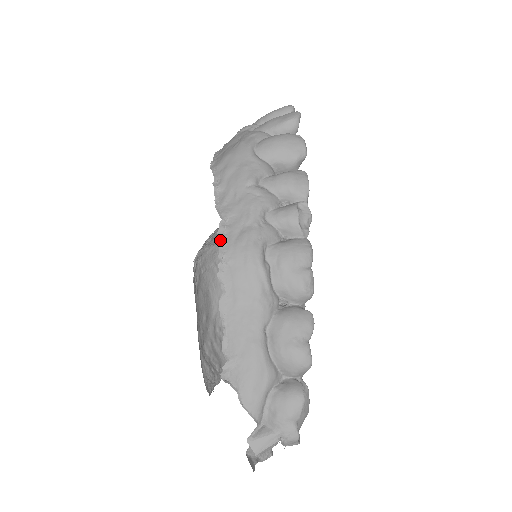
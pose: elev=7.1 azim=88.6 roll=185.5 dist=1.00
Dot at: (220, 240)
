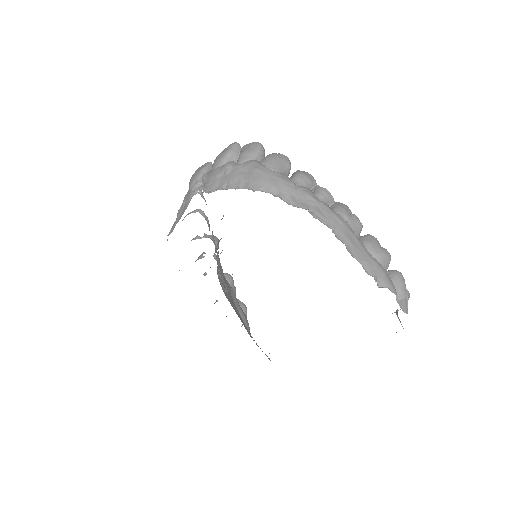
Dot at: (319, 220)
